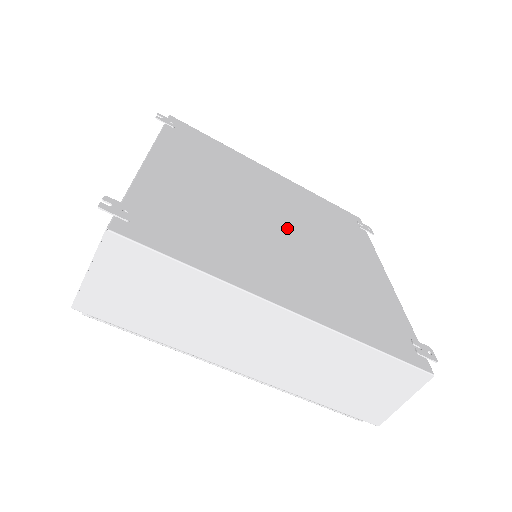
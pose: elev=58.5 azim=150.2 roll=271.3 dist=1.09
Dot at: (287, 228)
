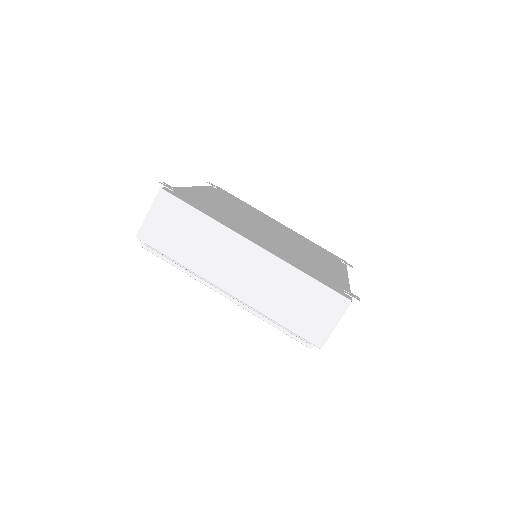
Dot at: (275, 235)
